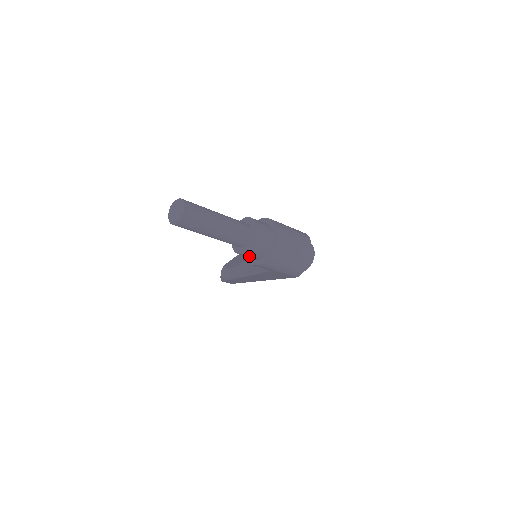
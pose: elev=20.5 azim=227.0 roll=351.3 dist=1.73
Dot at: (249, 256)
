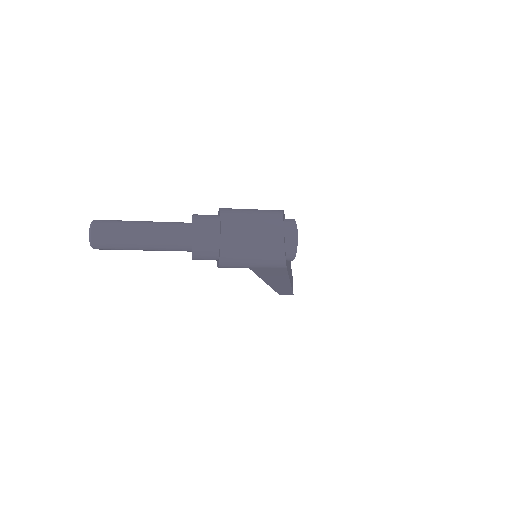
Dot at: (203, 259)
